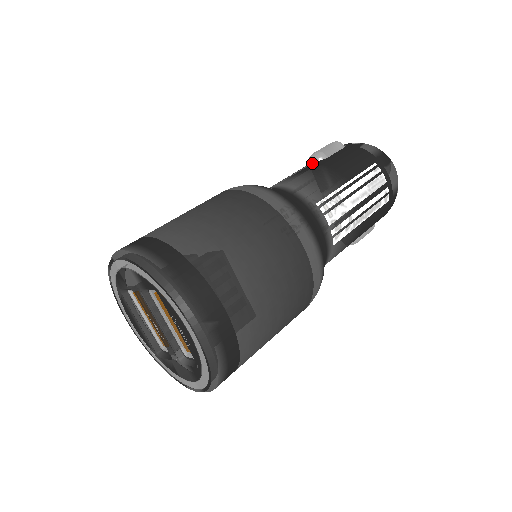
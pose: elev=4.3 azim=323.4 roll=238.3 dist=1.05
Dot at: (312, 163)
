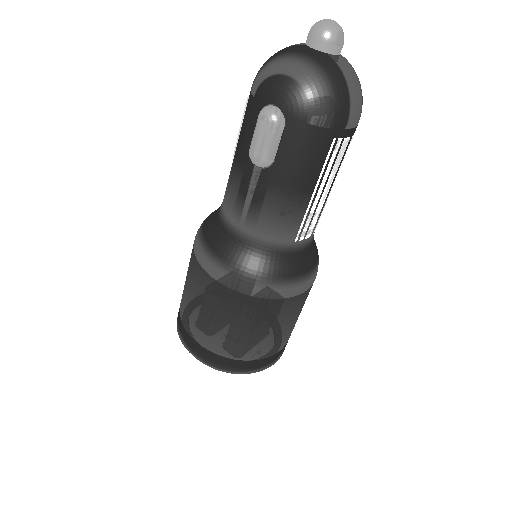
Dot at: (260, 173)
